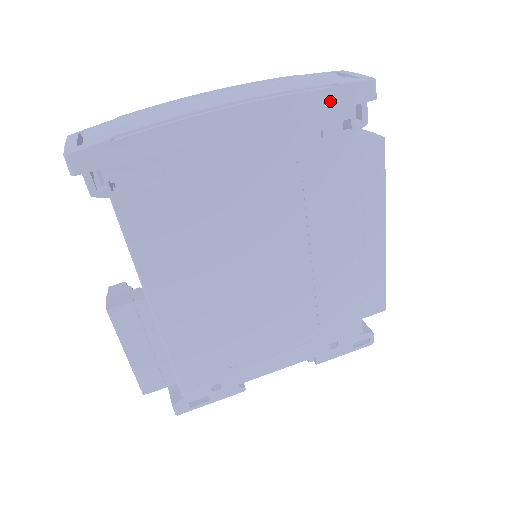
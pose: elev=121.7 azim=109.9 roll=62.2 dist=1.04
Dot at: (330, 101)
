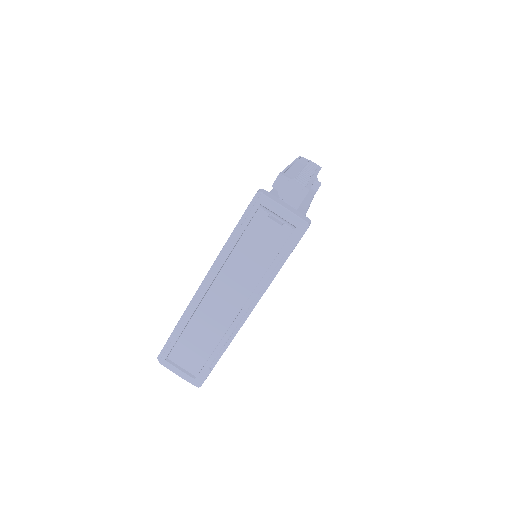
Dot at: occluded
